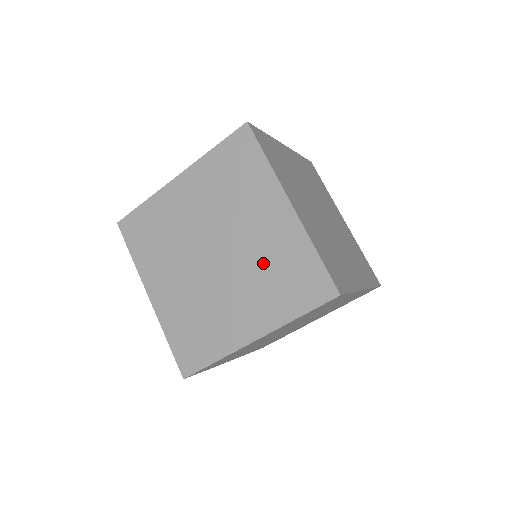
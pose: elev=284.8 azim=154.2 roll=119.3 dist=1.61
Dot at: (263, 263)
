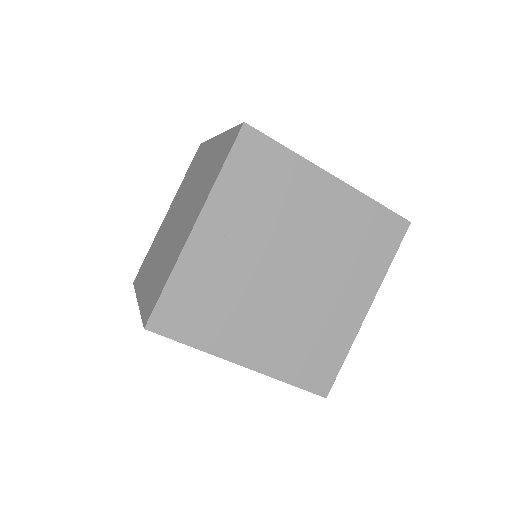
Dot at: occluded
